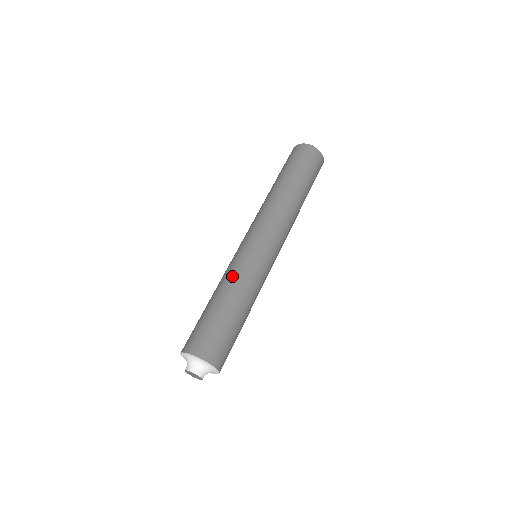
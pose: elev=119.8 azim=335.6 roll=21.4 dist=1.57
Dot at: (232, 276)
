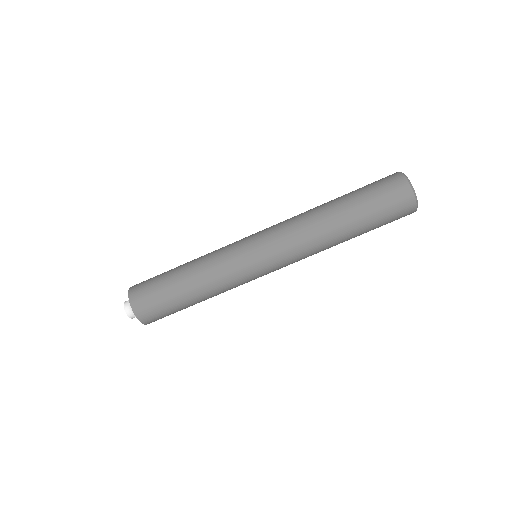
Dot at: (209, 258)
